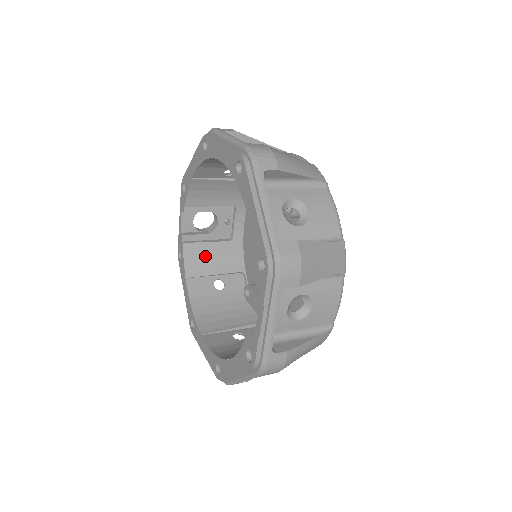
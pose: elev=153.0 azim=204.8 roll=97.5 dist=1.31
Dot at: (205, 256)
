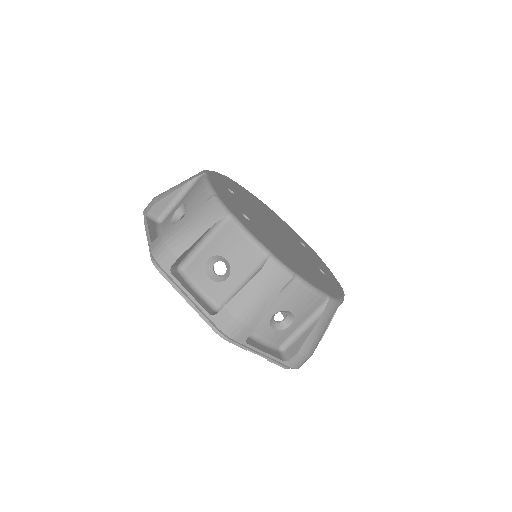
Dot at: occluded
